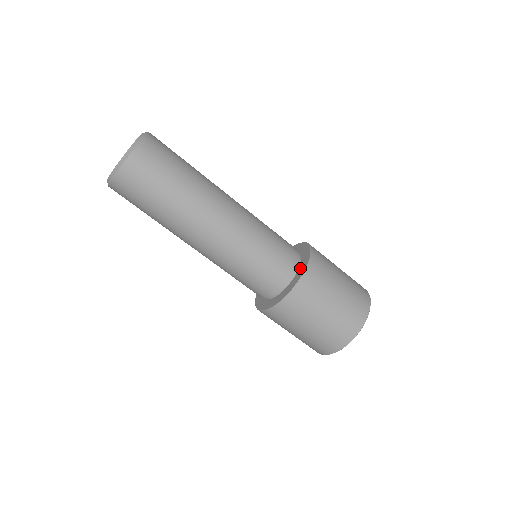
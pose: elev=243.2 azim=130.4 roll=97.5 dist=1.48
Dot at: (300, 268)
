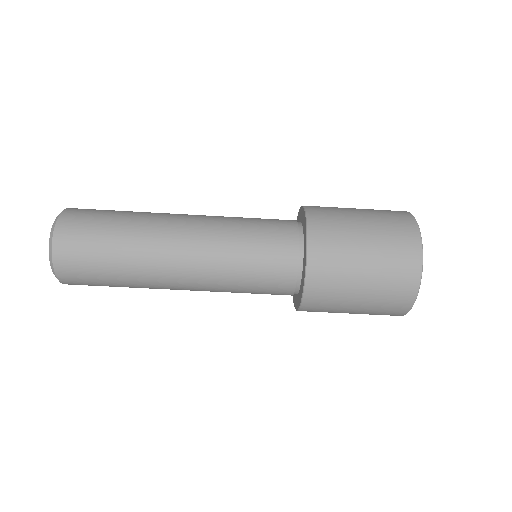
Dot at: (302, 276)
